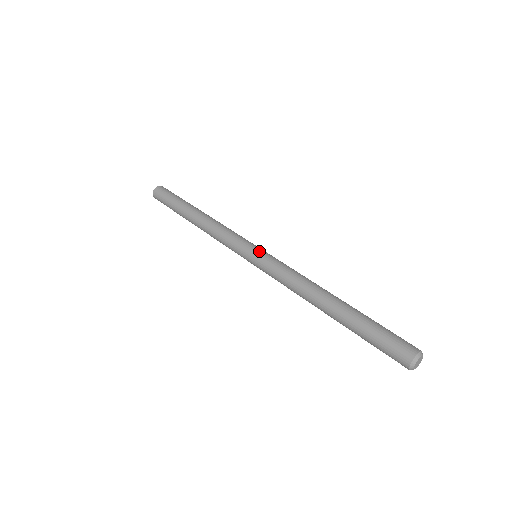
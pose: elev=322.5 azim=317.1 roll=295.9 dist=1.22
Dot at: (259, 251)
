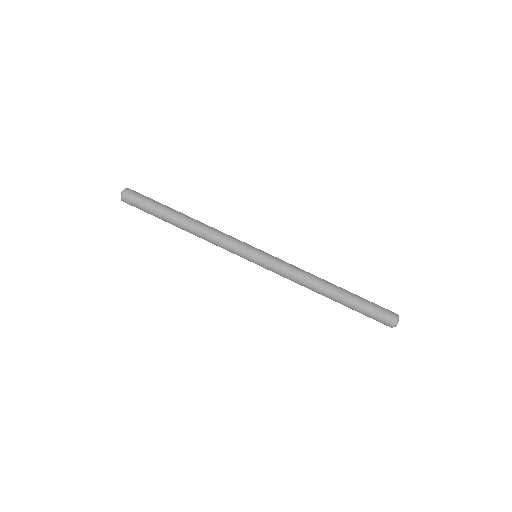
Dot at: (258, 260)
